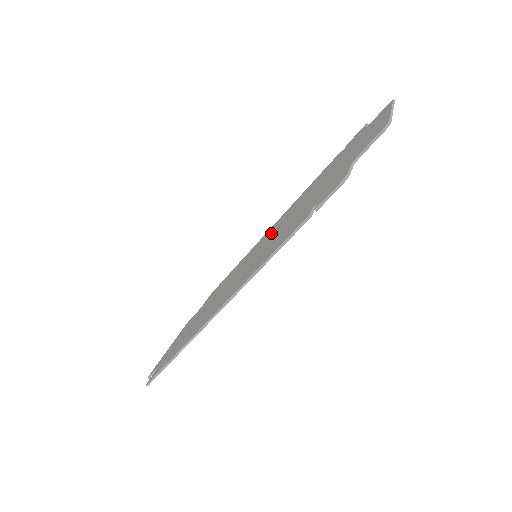
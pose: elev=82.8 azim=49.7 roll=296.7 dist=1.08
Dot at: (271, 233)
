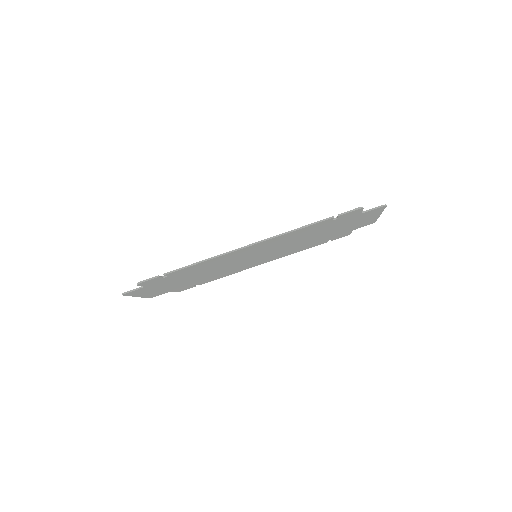
Dot at: occluded
